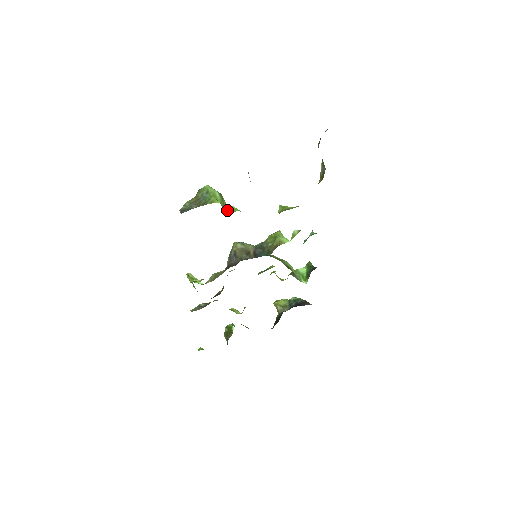
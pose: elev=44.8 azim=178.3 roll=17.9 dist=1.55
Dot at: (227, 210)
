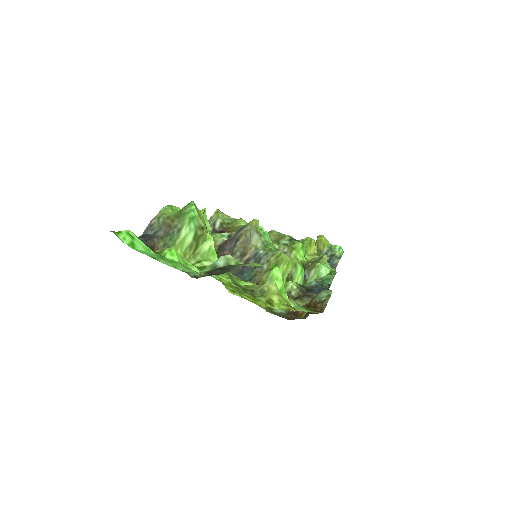
Dot at: (199, 251)
